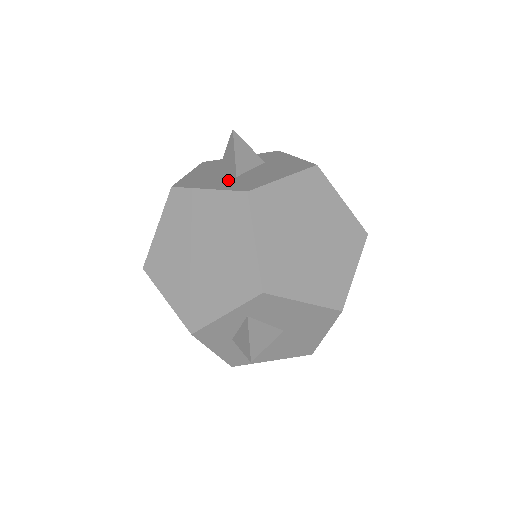
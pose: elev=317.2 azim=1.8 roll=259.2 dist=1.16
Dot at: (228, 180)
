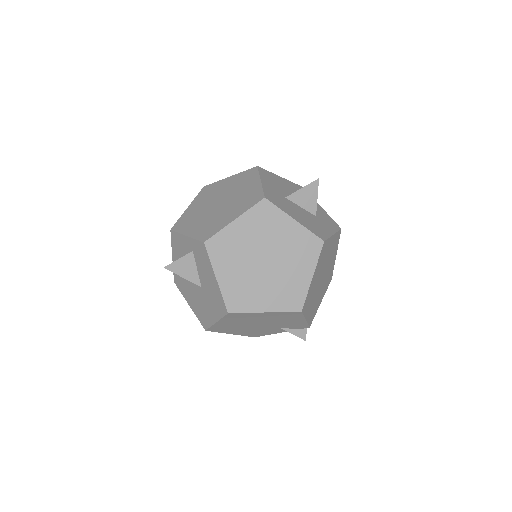
Dot at: (278, 192)
